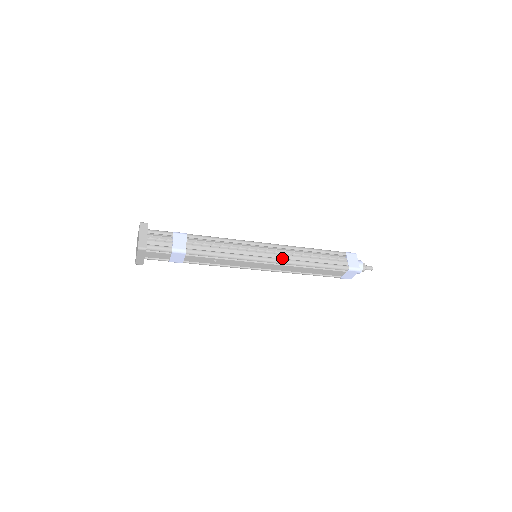
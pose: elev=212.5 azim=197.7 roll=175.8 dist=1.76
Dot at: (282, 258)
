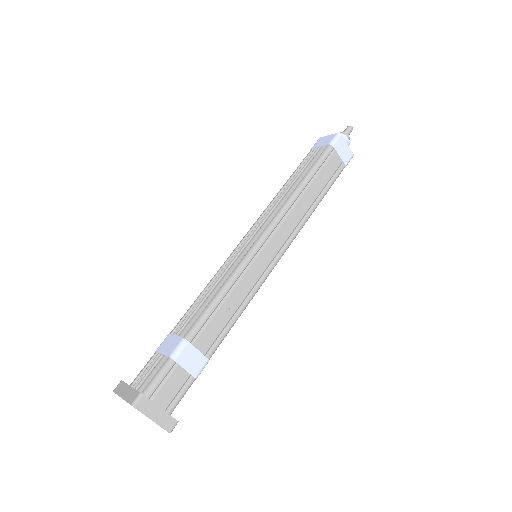
Dot at: (272, 219)
